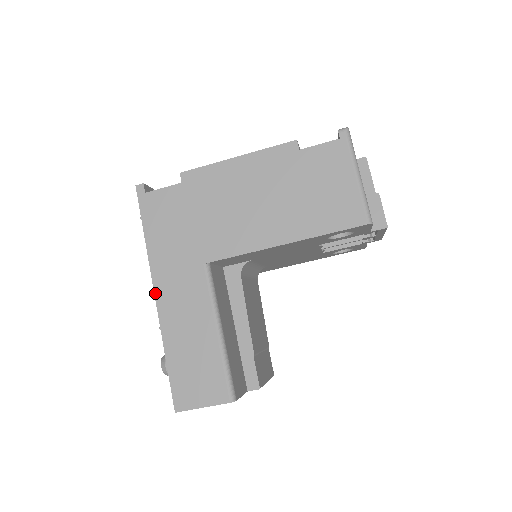
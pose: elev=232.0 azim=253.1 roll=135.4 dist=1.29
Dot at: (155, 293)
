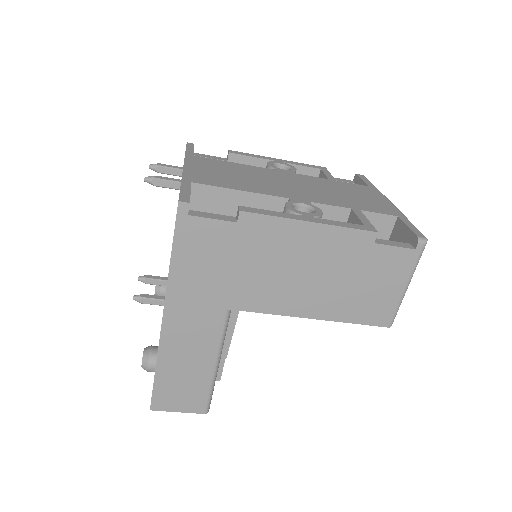
Dot at: (163, 318)
